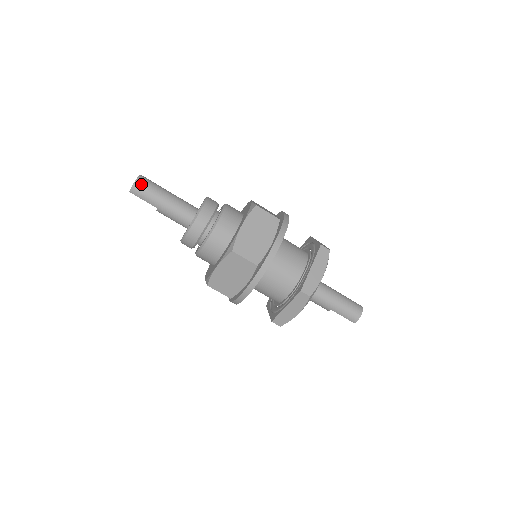
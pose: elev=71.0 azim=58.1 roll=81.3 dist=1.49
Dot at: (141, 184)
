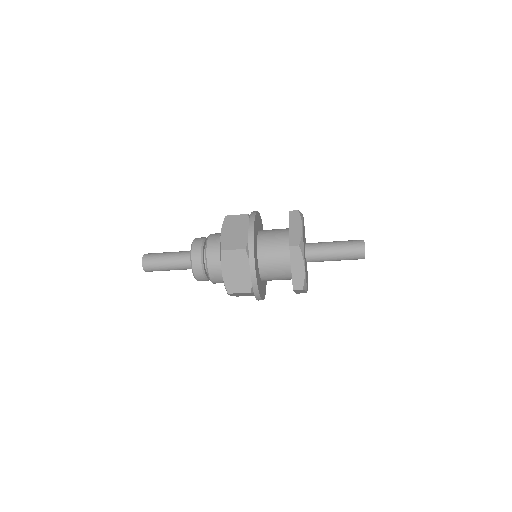
Dot at: occluded
